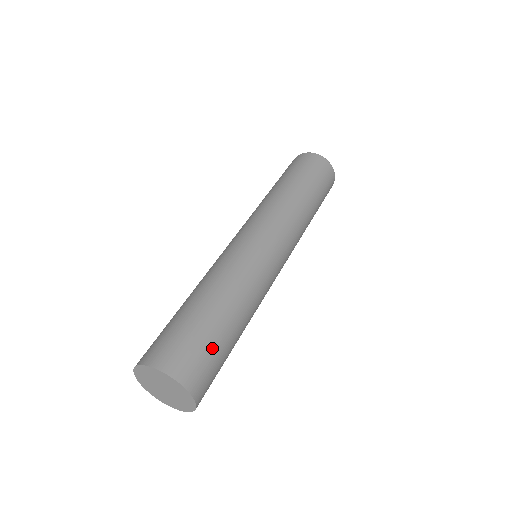
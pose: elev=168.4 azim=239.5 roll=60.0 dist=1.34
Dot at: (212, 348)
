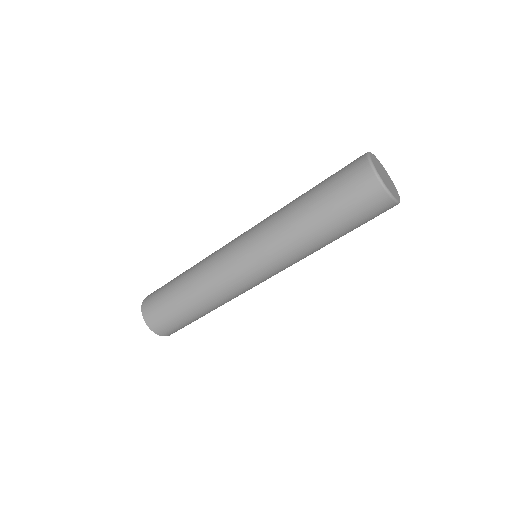
Dot at: (171, 316)
